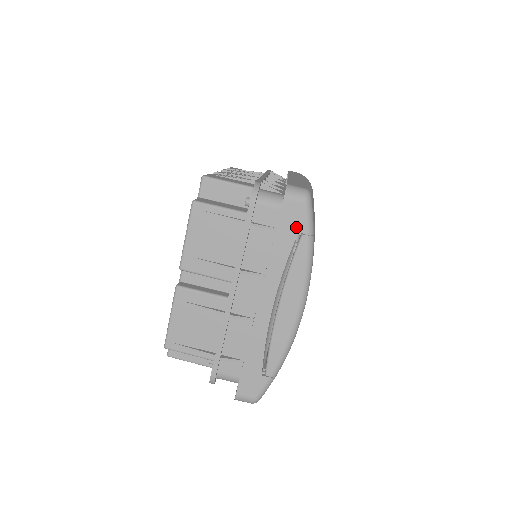
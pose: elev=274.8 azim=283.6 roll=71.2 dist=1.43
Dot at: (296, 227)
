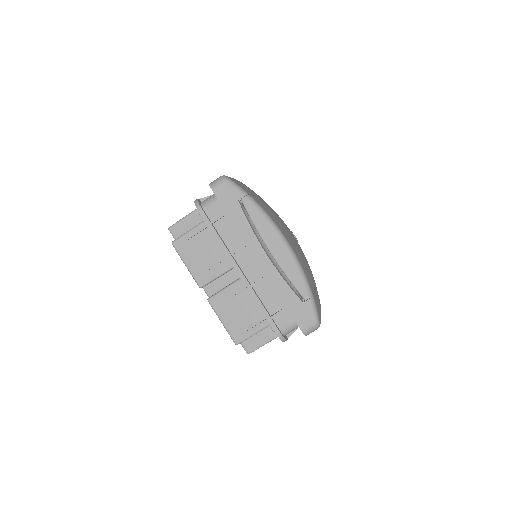
Dot at: (234, 199)
